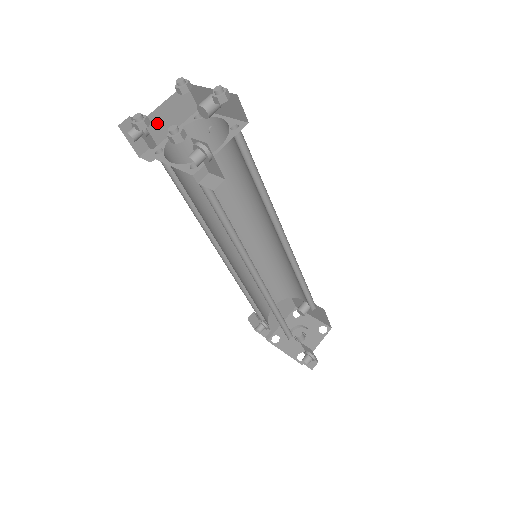
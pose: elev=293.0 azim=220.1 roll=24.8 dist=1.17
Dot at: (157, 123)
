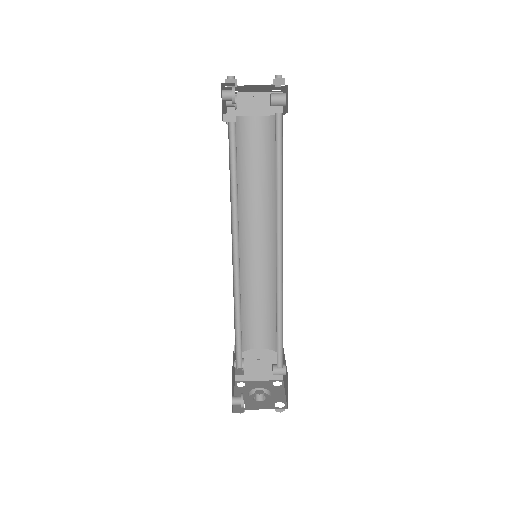
Dot at: (247, 102)
